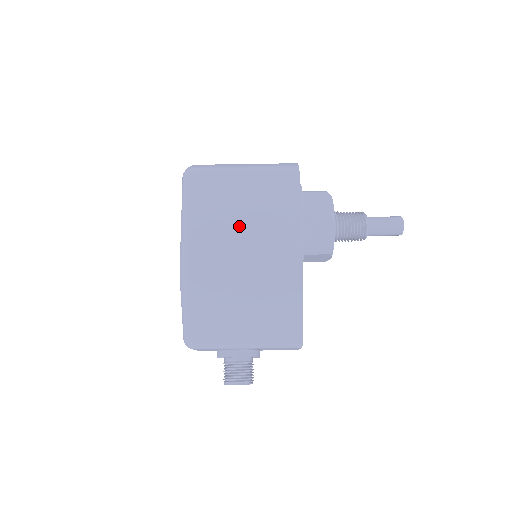
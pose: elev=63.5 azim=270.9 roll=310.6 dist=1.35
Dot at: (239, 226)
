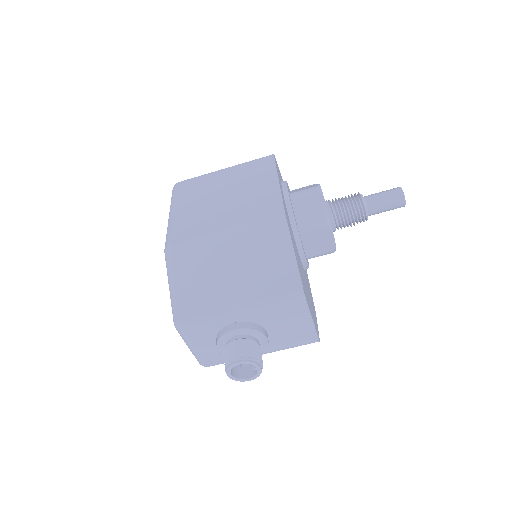
Dot at: (220, 201)
